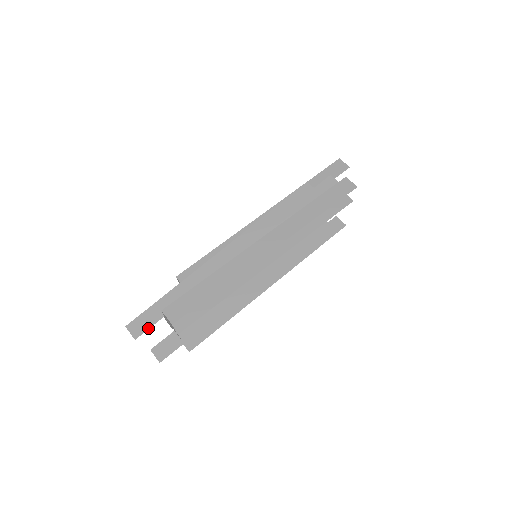
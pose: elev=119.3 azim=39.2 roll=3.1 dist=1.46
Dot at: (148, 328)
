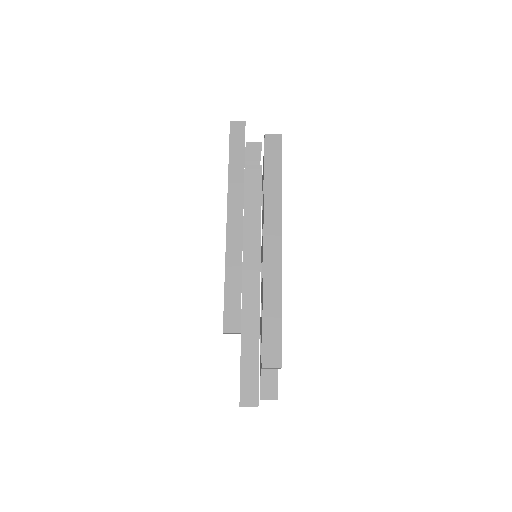
Dot at: (257, 389)
